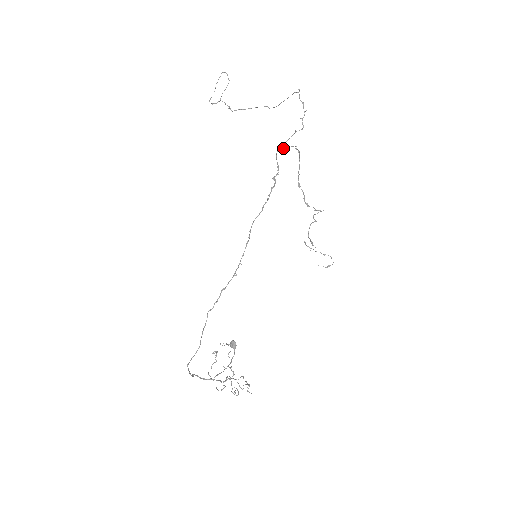
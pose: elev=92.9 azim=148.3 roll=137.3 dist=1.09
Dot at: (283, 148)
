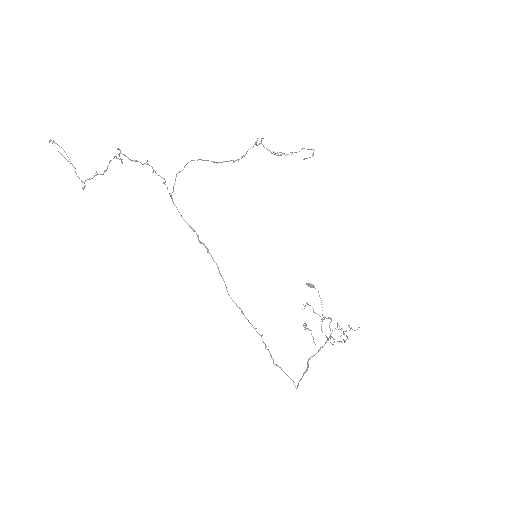
Dot at: occluded
